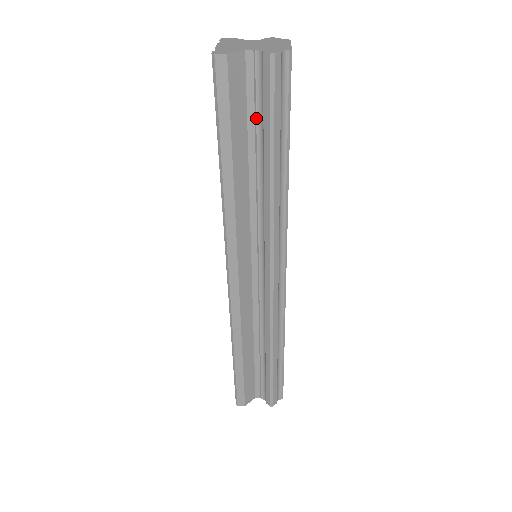
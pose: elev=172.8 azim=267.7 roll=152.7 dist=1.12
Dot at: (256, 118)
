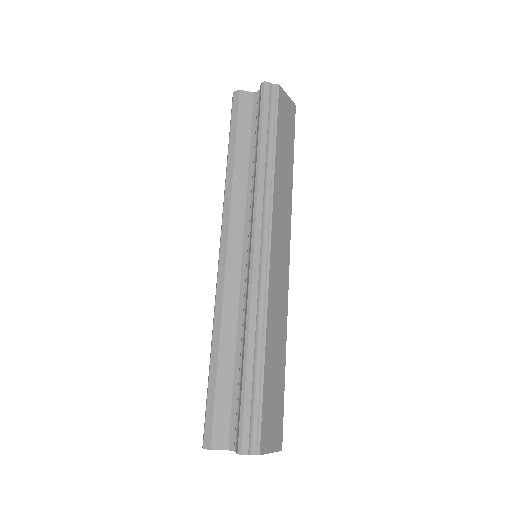
Dot at: (256, 127)
